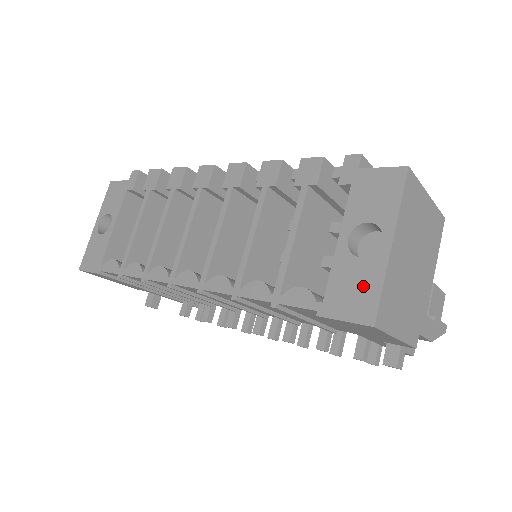
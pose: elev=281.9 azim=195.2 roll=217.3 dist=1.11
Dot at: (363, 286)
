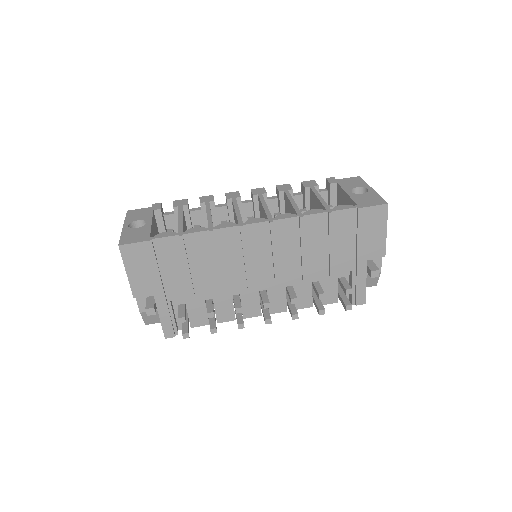
Dot at: (372, 198)
